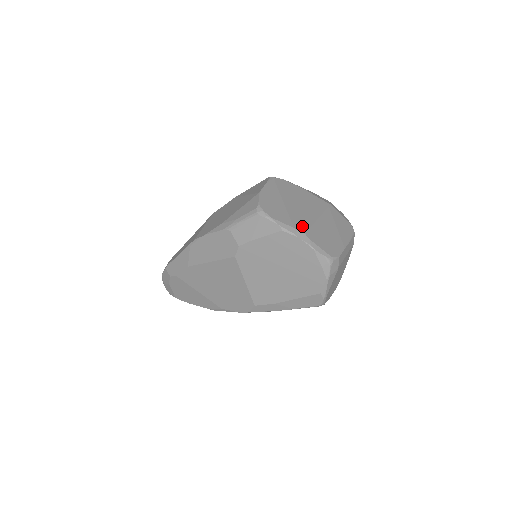
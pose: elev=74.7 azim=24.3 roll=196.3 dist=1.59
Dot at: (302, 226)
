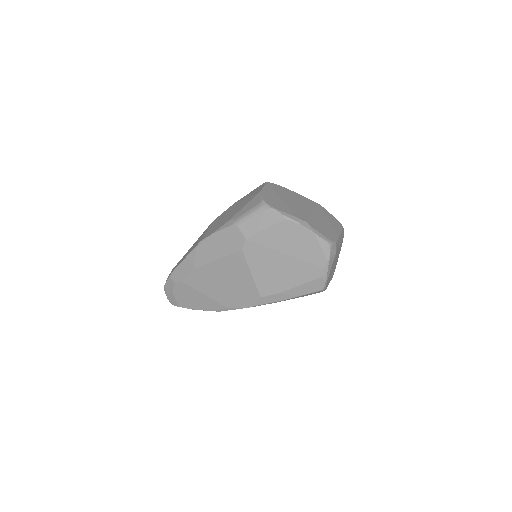
Dot at: (302, 216)
